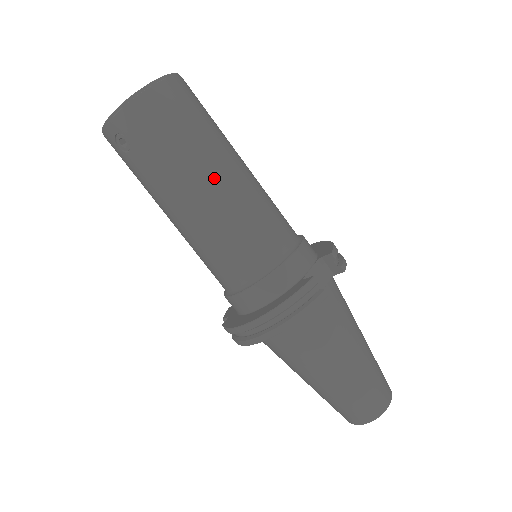
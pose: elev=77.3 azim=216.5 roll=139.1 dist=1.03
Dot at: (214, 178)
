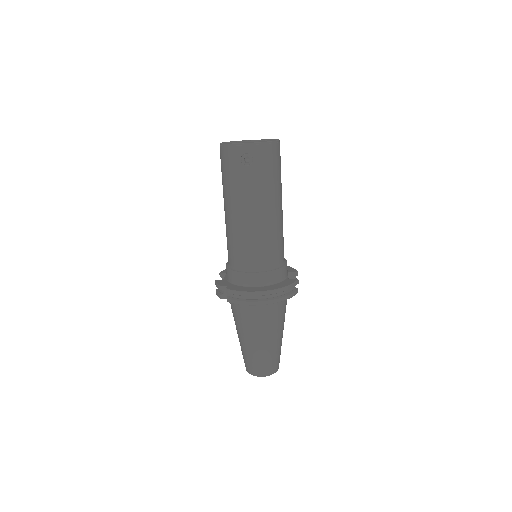
Dot at: (278, 205)
